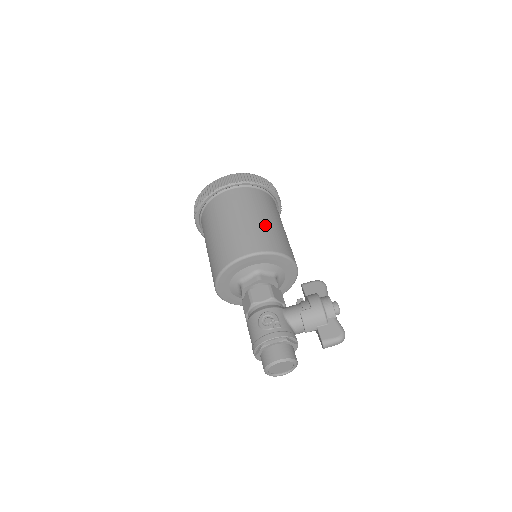
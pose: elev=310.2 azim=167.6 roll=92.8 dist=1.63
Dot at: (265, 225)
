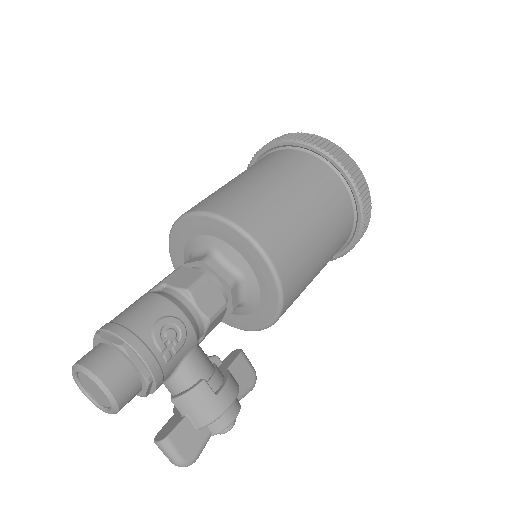
Dot at: (314, 260)
